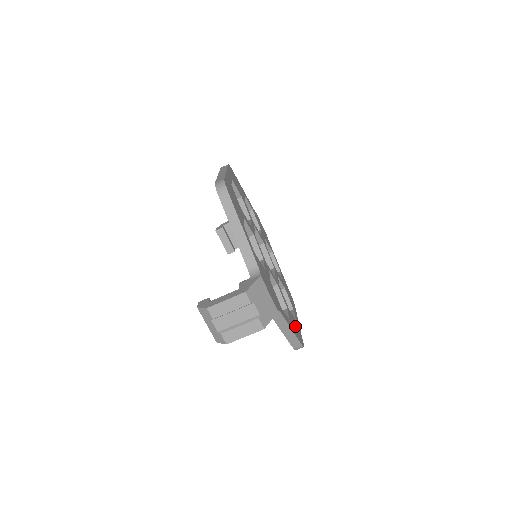
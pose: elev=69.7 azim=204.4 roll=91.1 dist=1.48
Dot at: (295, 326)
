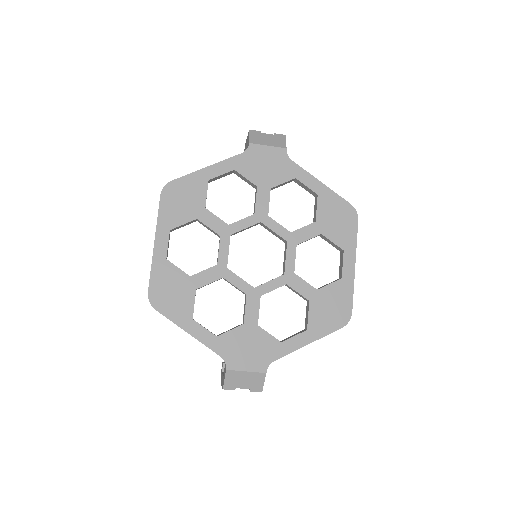
Dot at: (330, 307)
